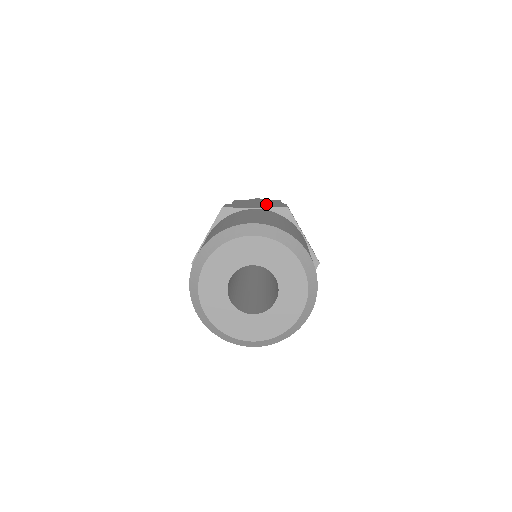
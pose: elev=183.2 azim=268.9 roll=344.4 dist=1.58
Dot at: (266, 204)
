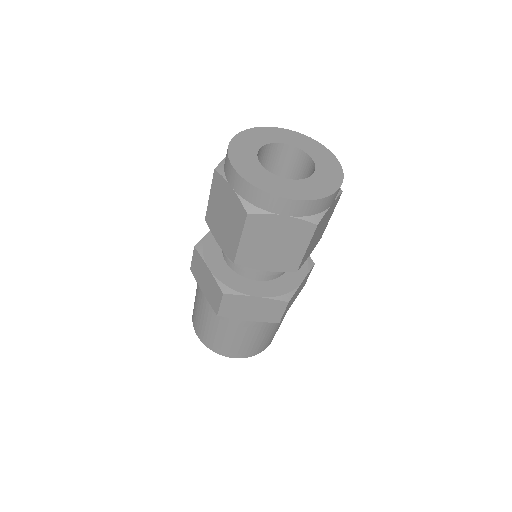
Dot at: (211, 284)
